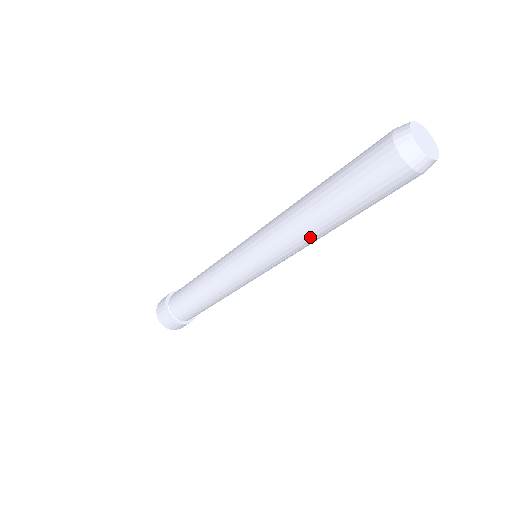
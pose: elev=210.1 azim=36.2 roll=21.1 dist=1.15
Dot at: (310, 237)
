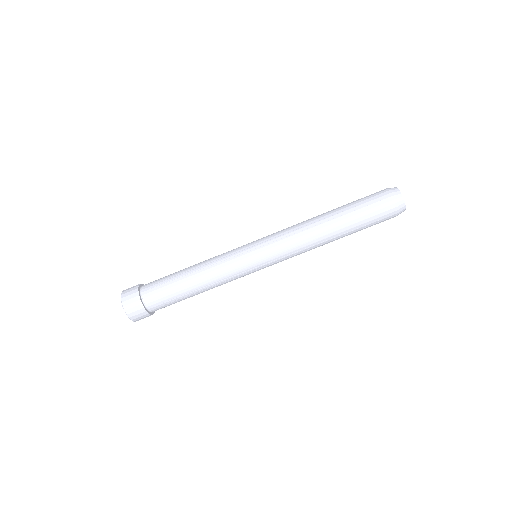
Dot at: (310, 224)
